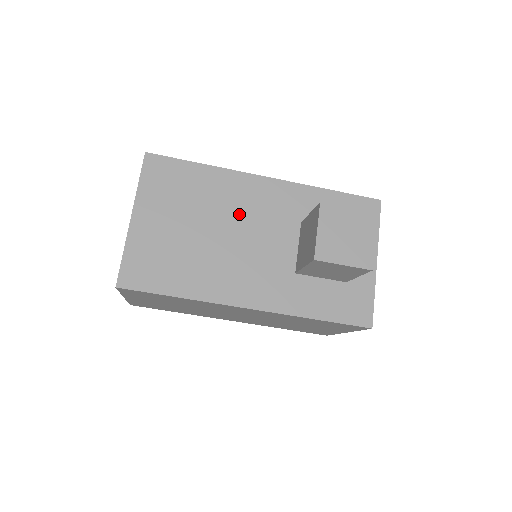
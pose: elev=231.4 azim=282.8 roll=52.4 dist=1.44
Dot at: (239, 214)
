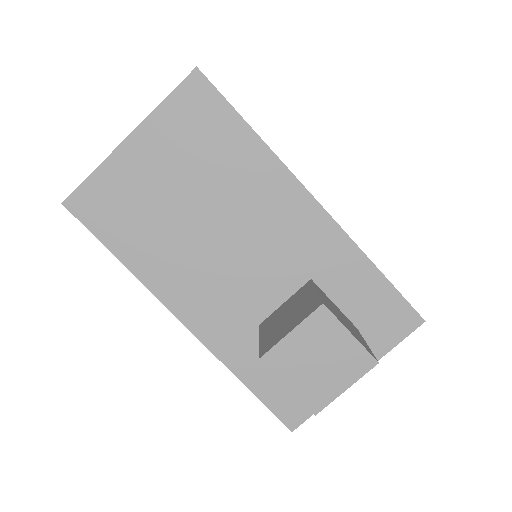
Dot at: (249, 220)
